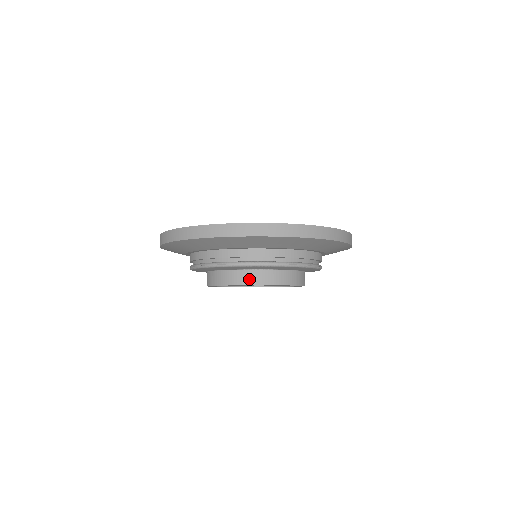
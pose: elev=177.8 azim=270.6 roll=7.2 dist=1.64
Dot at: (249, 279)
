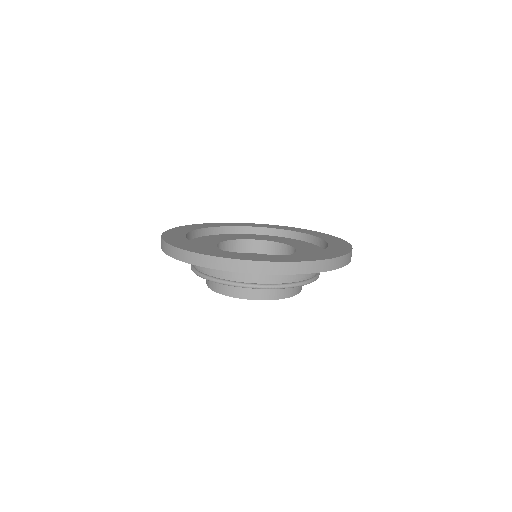
Dot at: (243, 293)
